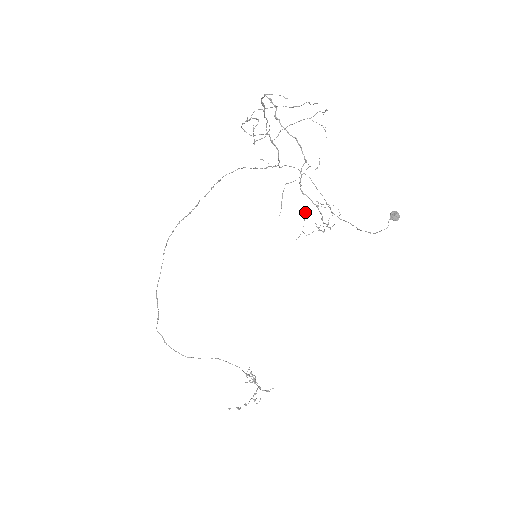
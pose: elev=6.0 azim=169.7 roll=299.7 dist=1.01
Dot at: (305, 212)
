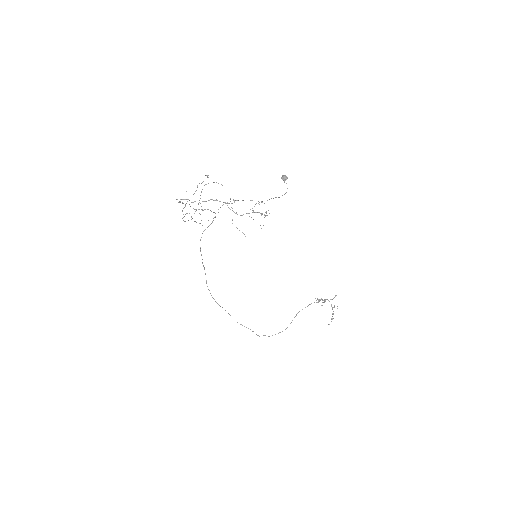
Dot at: occluded
